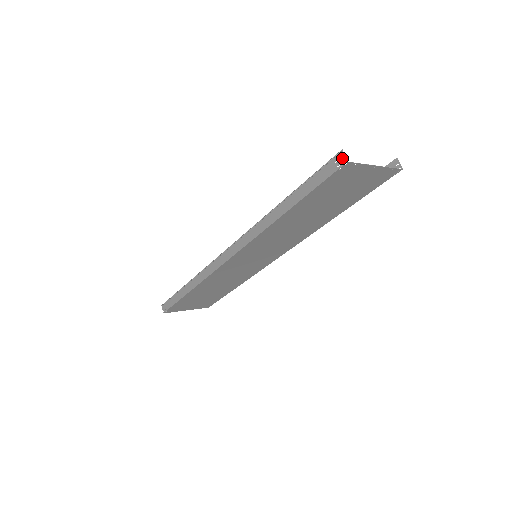
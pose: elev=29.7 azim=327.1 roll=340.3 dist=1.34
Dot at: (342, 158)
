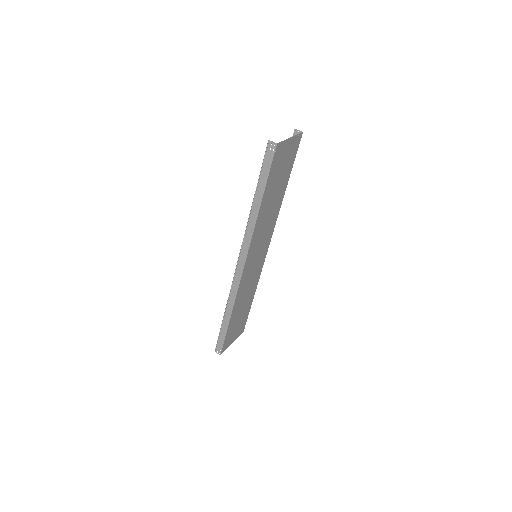
Dot at: (272, 144)
